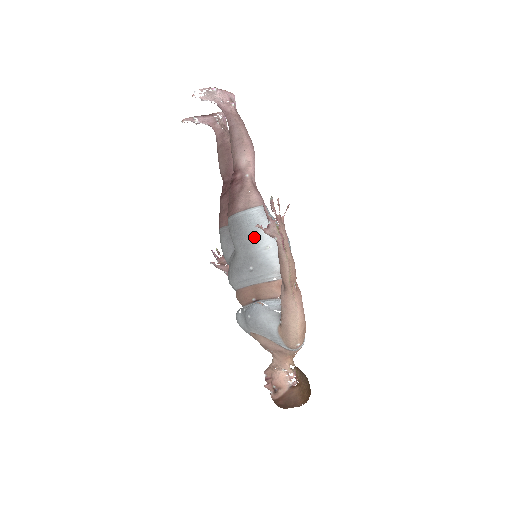
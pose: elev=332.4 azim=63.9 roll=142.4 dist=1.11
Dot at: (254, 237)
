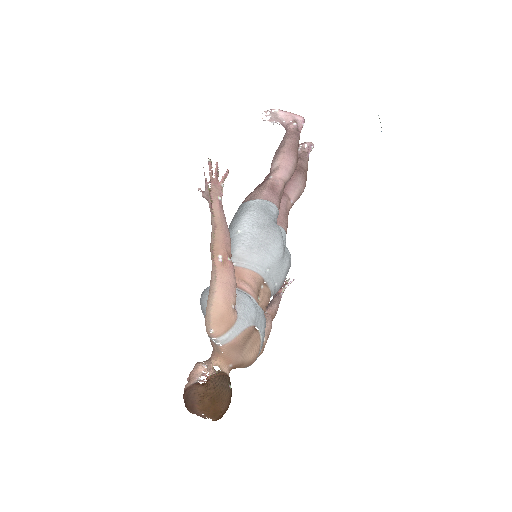
Dot at: (234, 222)
